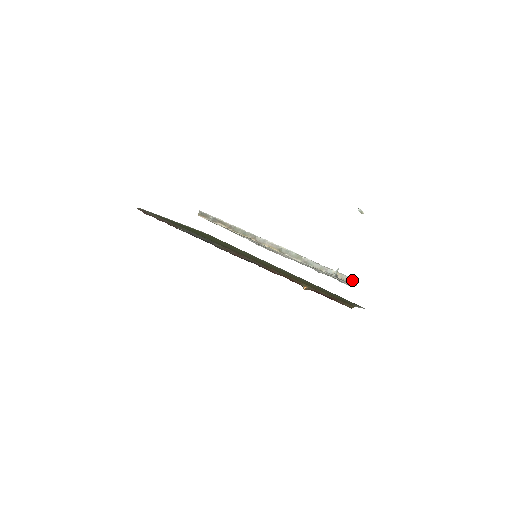
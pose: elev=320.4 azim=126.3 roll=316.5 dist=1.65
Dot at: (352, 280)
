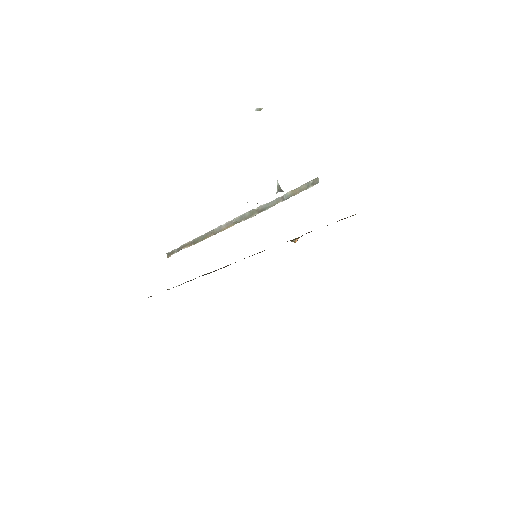
Dot at: (311, 182)
